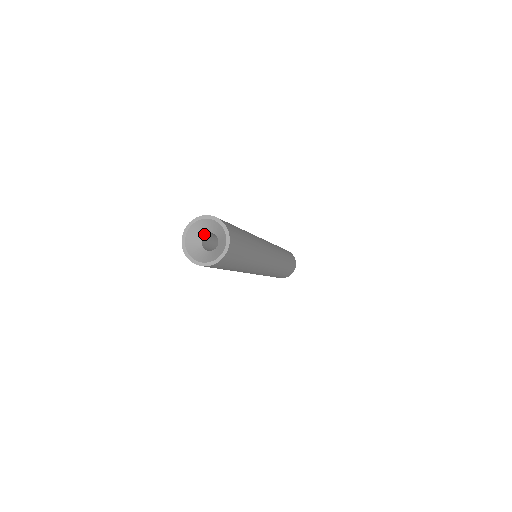
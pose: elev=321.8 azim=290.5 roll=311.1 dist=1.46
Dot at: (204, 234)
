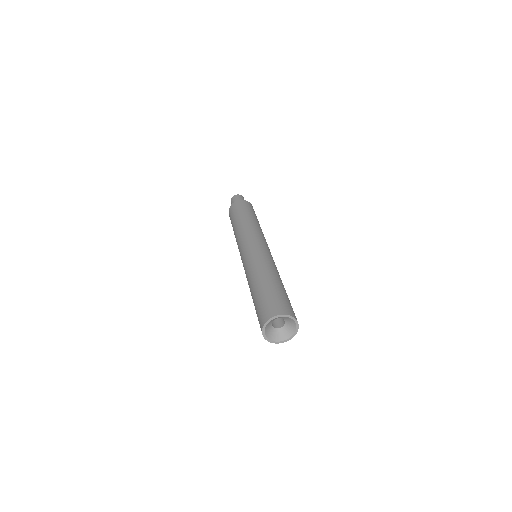
Dot at: (273, 320)
